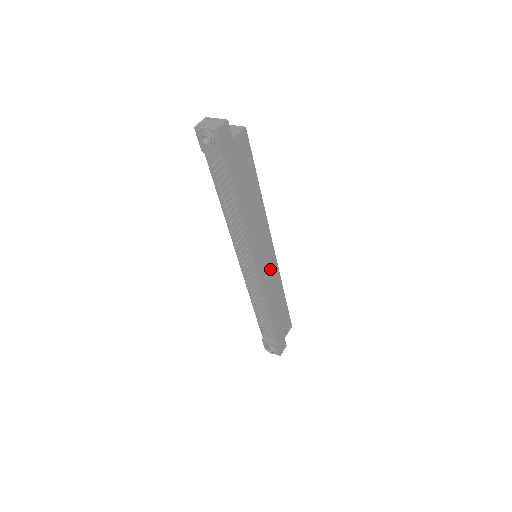
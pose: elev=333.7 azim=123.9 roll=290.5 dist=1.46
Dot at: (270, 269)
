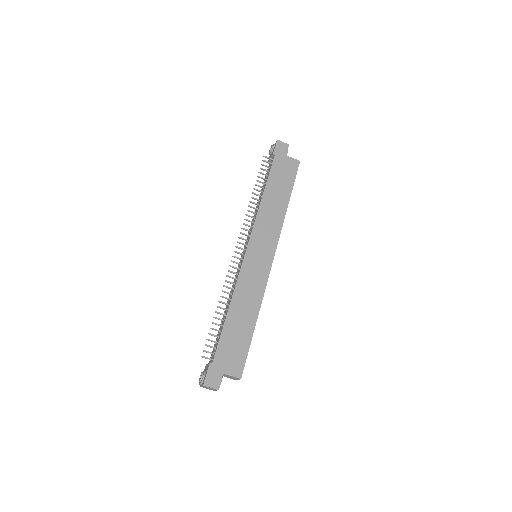
Dot at: (258, 271)
